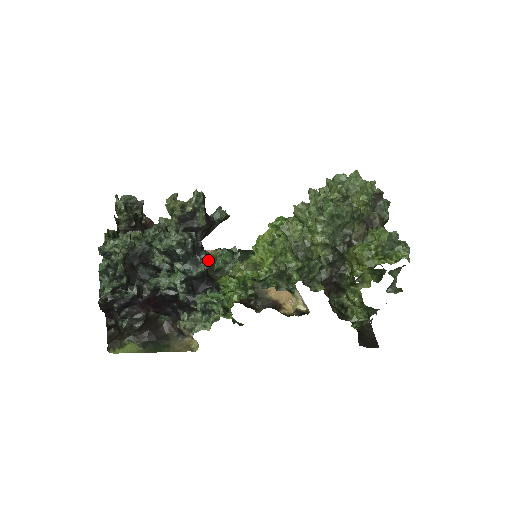
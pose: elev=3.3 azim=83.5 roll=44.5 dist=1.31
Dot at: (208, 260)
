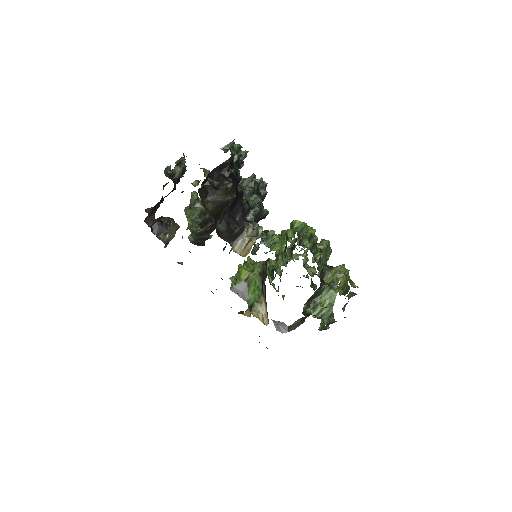
Dot at: occluded
